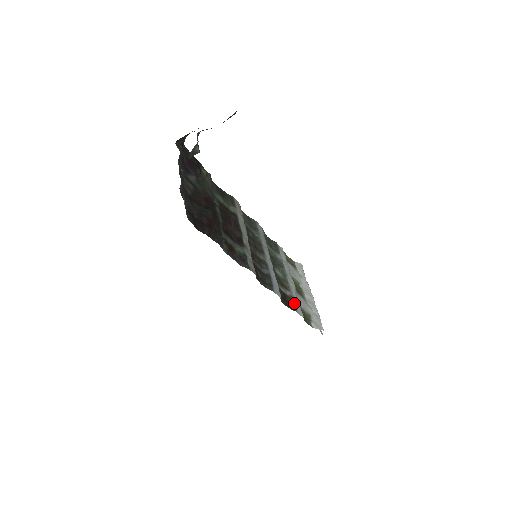
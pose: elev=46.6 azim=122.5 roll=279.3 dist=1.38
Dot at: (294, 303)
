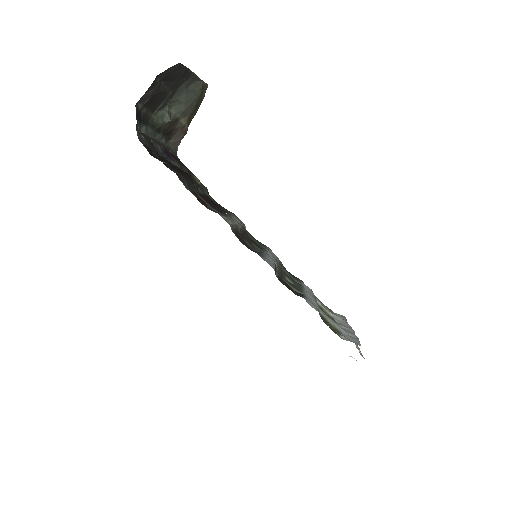
Dot at: (304, 296)
